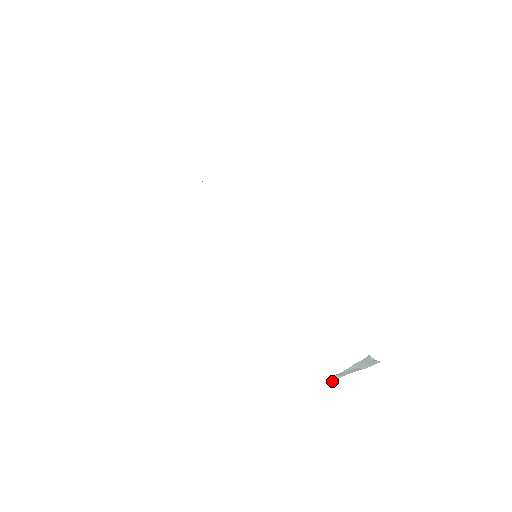
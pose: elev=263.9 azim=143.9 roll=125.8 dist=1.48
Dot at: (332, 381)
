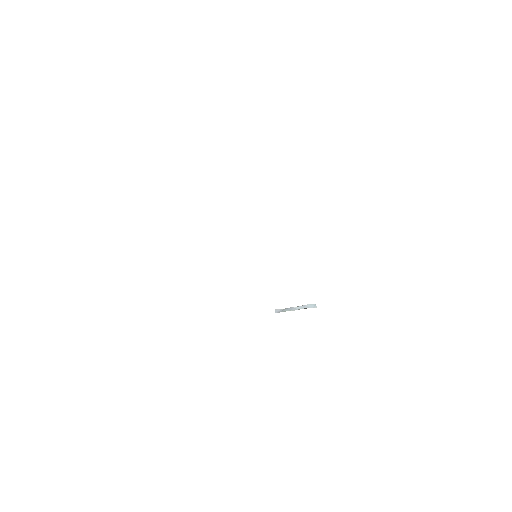
Dot at: occluded
